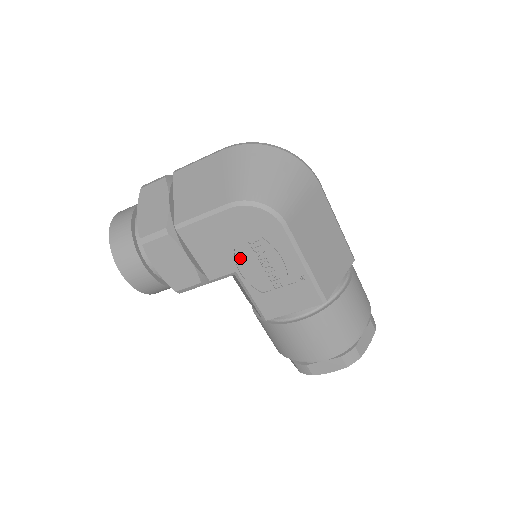
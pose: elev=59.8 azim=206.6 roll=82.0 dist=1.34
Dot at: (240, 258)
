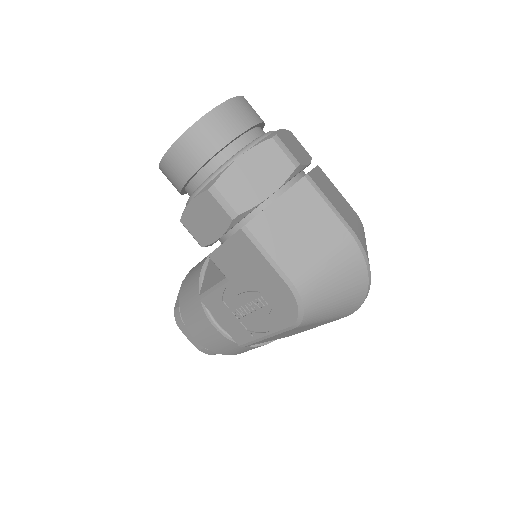
Dot at: (244, 285)
